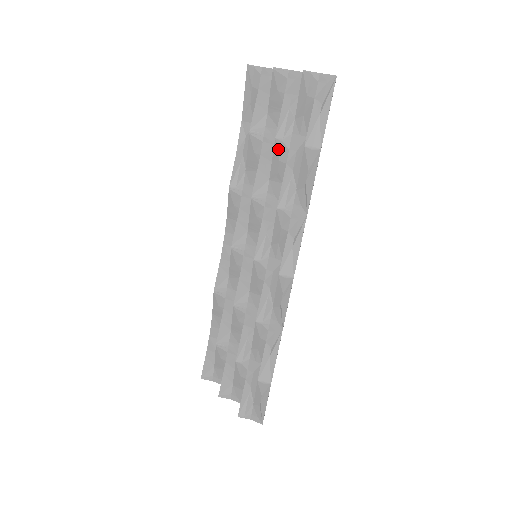
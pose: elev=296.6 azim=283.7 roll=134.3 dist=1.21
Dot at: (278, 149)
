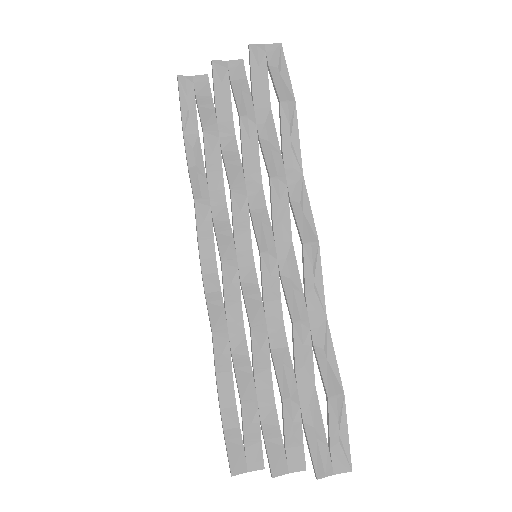
Dot at: (245, 127)
